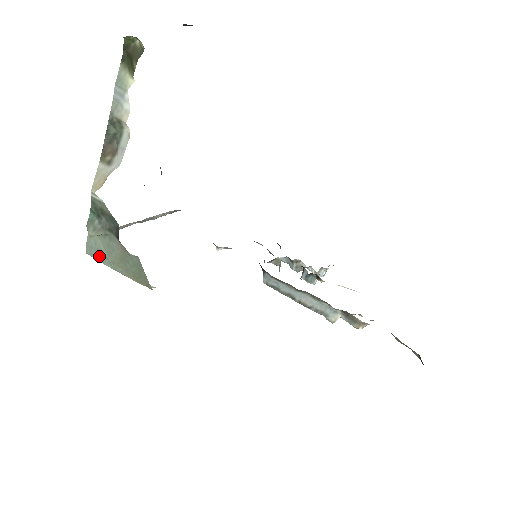
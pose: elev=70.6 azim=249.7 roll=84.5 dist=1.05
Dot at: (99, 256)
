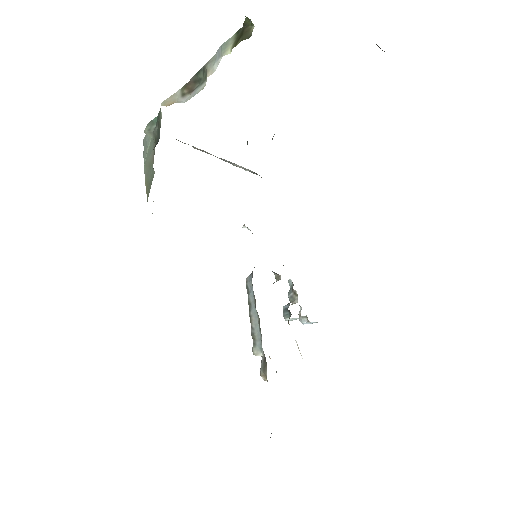
Dot at: (145, 150)
